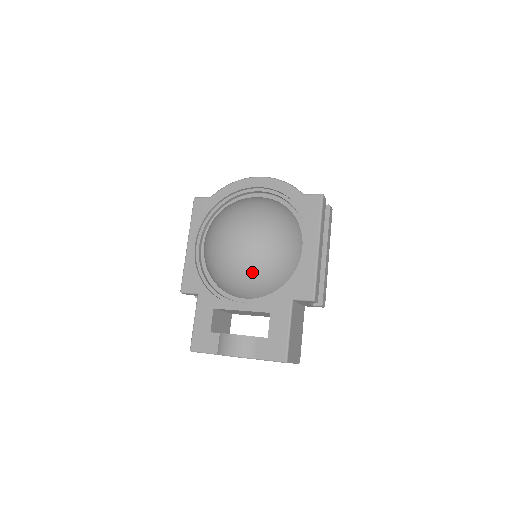
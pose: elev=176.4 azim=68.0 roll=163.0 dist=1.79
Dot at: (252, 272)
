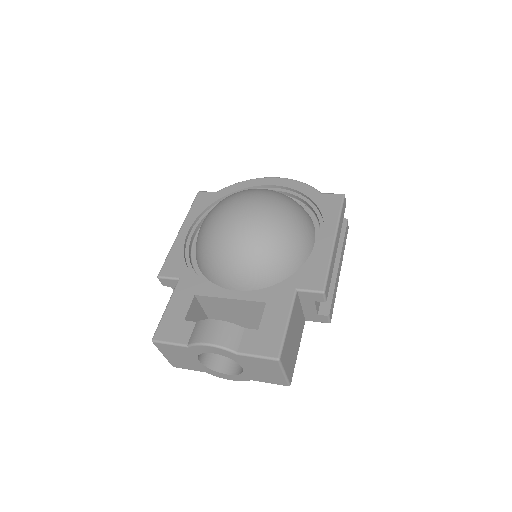
Dot at: (254, 249)
